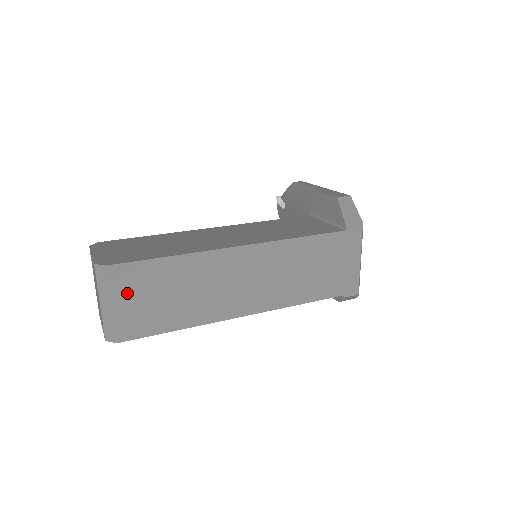
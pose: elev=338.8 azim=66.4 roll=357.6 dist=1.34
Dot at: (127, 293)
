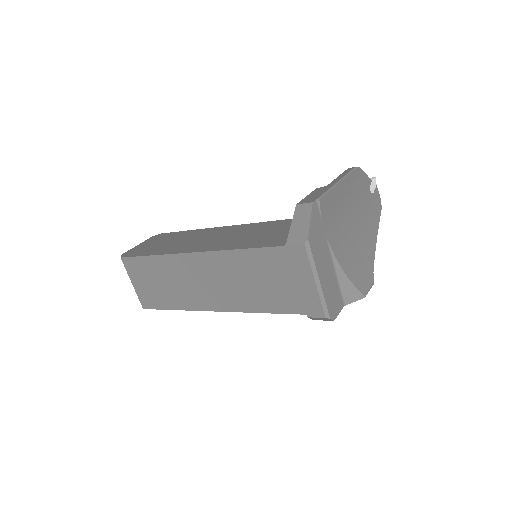
Dot at: (137, 277)
